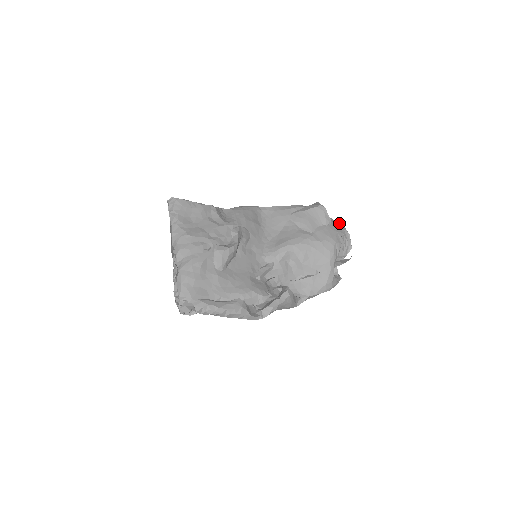
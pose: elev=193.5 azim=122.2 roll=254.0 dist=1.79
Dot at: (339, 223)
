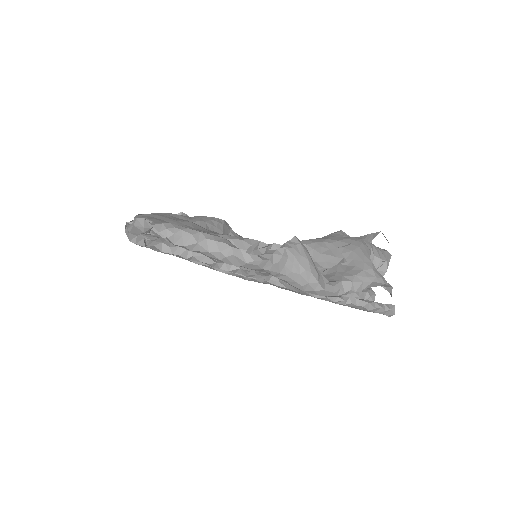
Dot at: occluded
